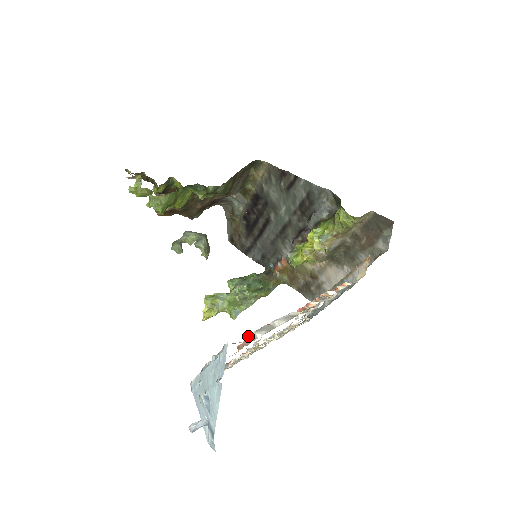
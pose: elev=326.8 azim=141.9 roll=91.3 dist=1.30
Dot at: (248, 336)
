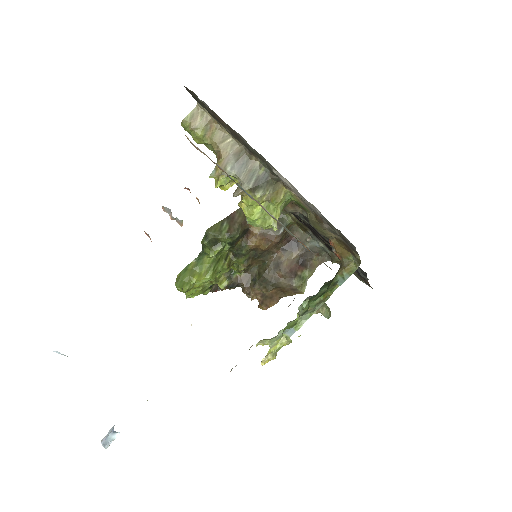
Dot at: occluded
